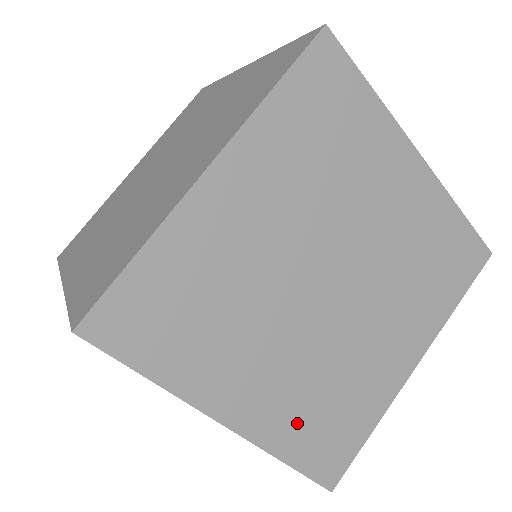
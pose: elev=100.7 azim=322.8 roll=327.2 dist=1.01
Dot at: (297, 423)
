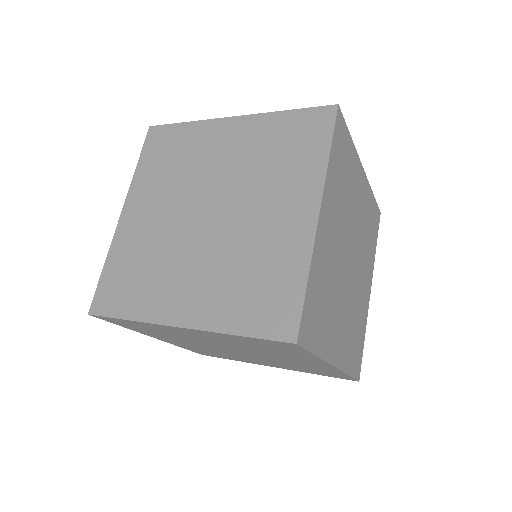
Dot at: (349, 349)
